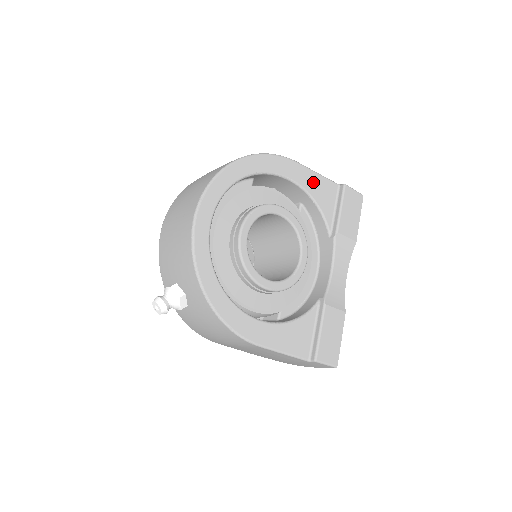
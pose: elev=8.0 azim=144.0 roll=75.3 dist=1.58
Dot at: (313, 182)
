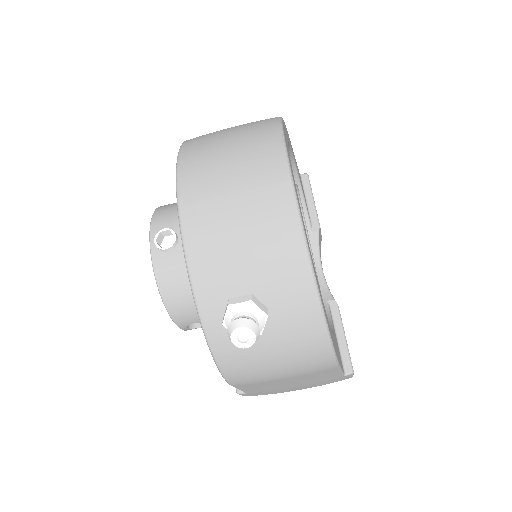
Dot at: occluded
